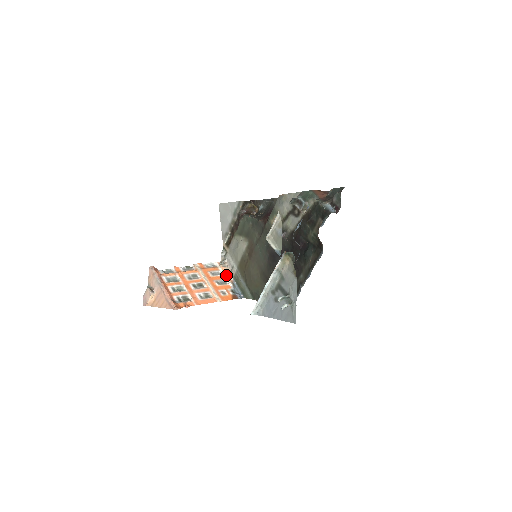
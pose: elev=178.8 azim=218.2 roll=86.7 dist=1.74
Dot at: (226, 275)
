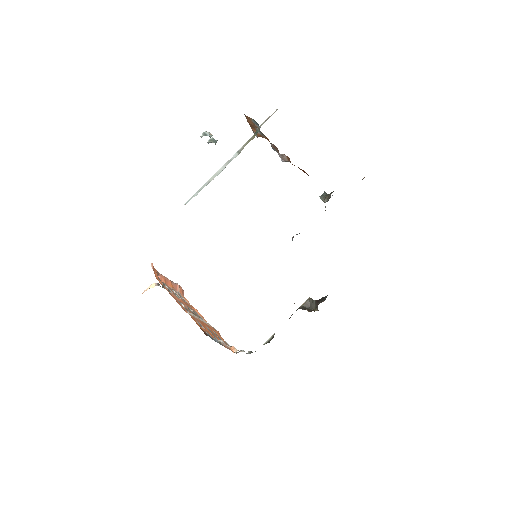
Dot at: (226, 345)
